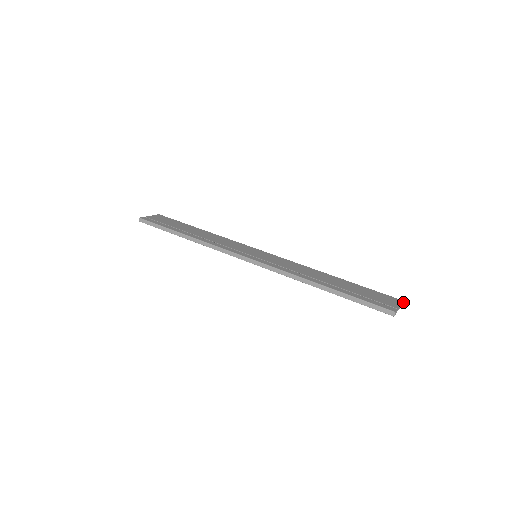
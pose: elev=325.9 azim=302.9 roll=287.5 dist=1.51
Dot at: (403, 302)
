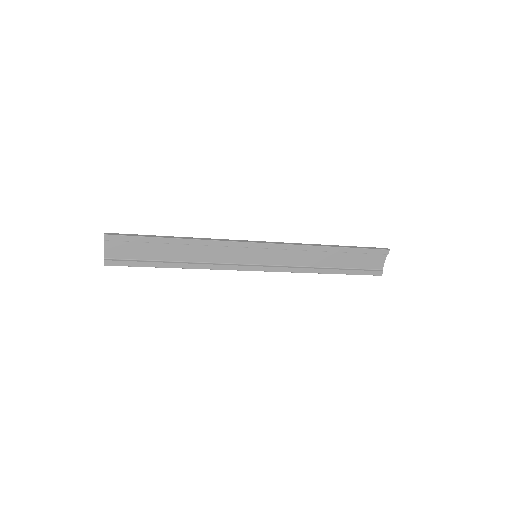
Dot at: (381, 270)
